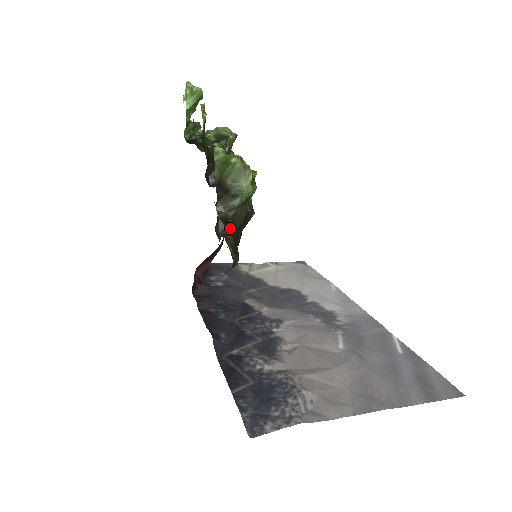
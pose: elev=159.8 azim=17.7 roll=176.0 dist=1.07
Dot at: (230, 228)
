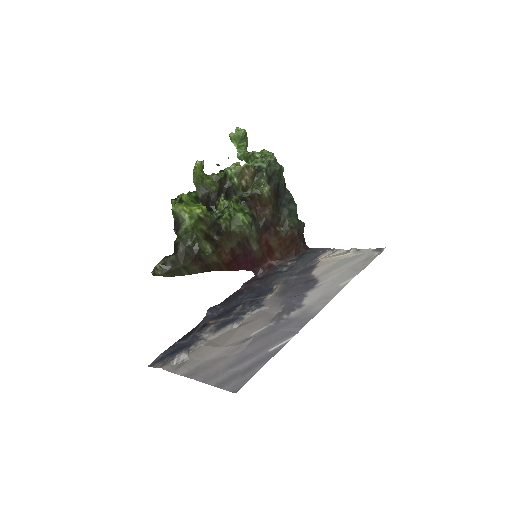
Dot at: (177, 249)
